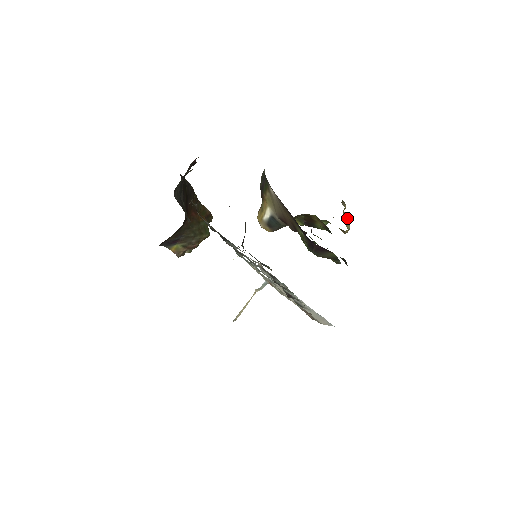
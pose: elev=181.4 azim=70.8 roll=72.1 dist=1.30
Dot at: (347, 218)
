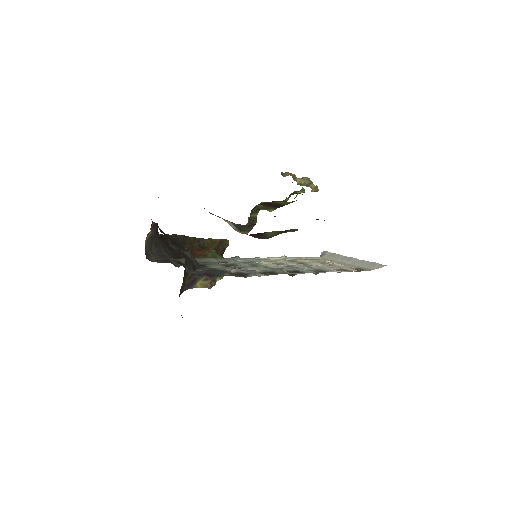
Dot at: (306, 180)
